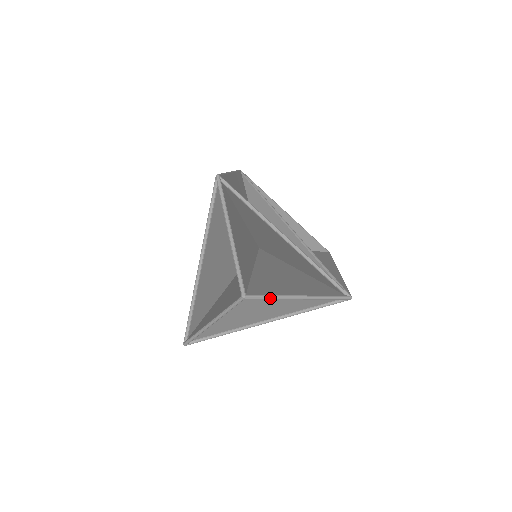
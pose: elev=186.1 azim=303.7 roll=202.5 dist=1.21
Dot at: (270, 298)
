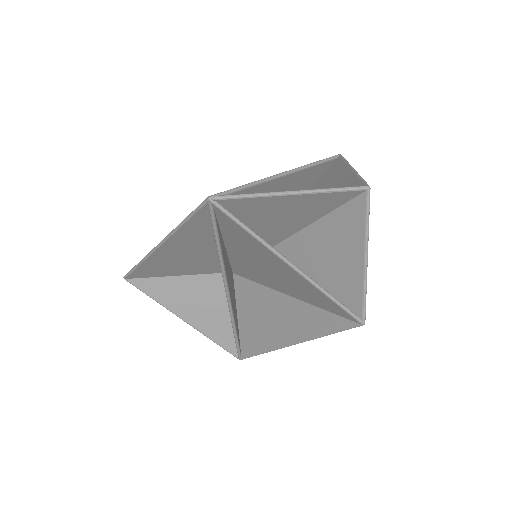
Dot at: (368, 220)
